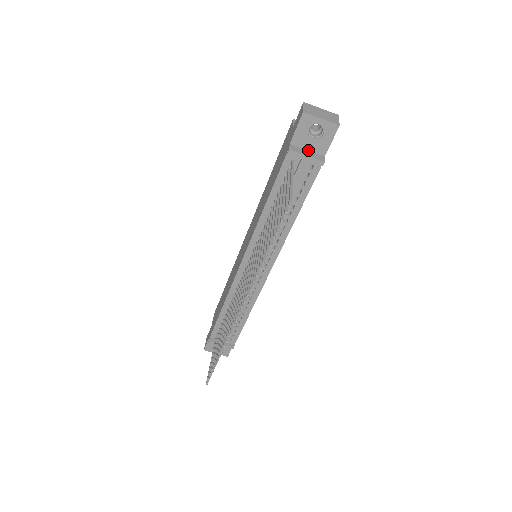
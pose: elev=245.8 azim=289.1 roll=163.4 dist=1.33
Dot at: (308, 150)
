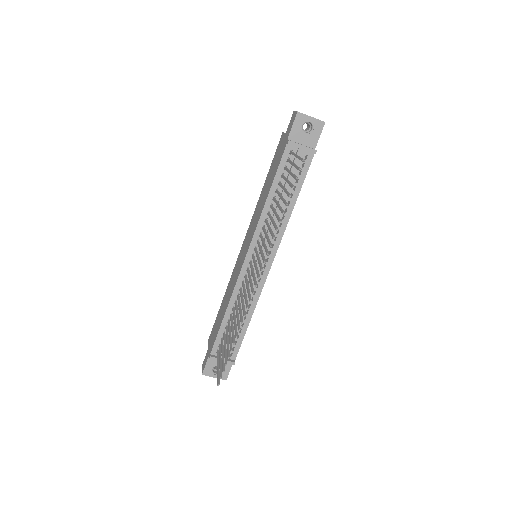
Dot at: (302, 144)
